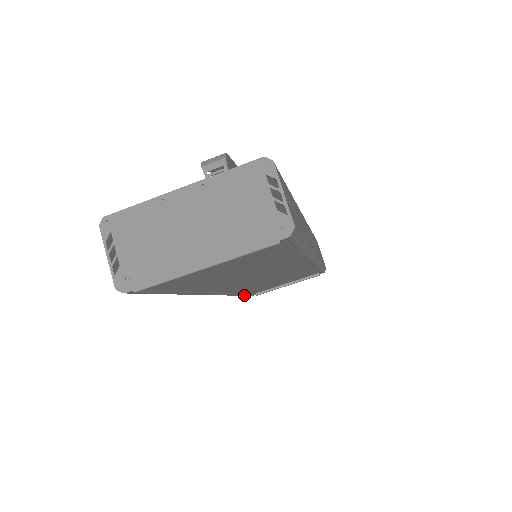
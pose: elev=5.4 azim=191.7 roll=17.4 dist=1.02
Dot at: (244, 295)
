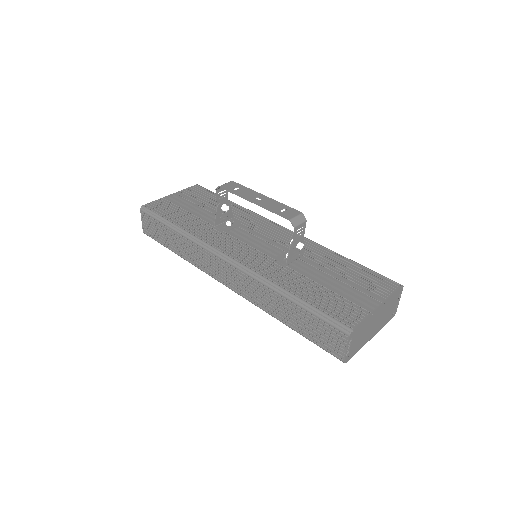
Dot at: occluded
